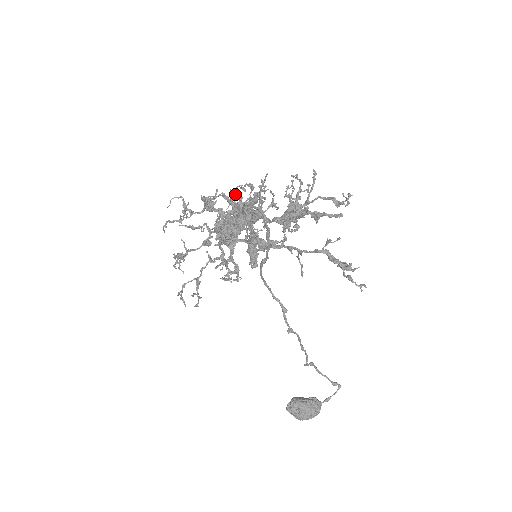
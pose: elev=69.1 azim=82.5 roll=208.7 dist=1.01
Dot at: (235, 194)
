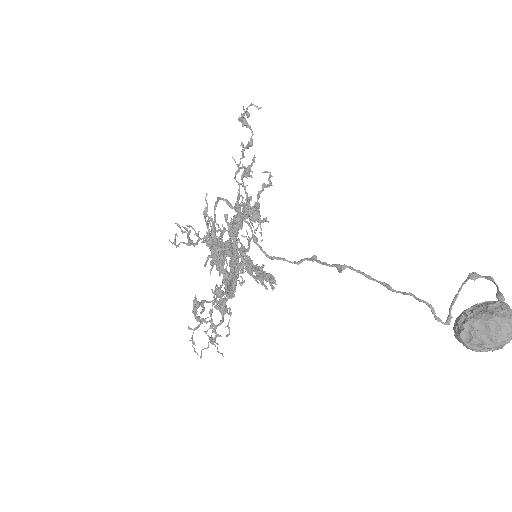
Dot at: occluded
